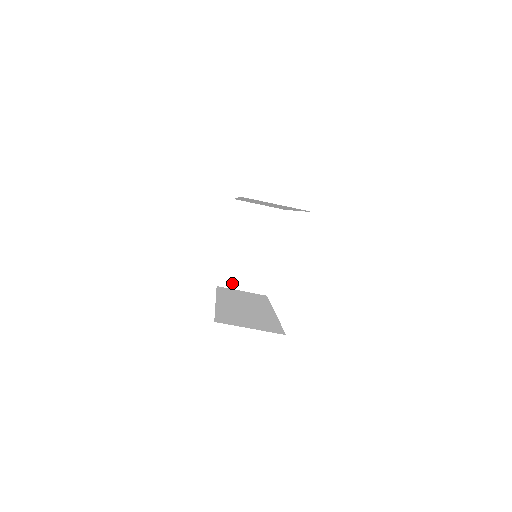
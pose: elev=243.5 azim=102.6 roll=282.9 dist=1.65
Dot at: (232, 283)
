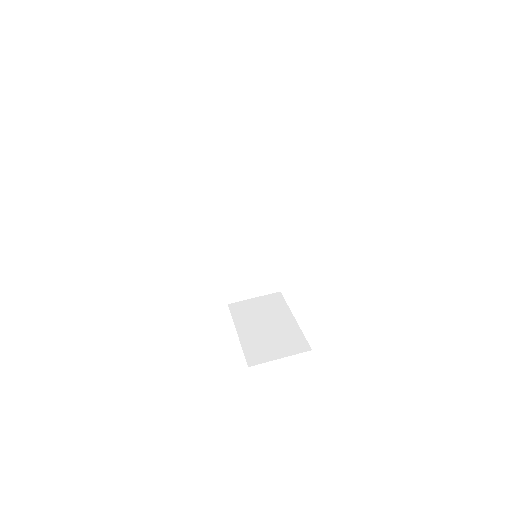
Dot at: (265, 357)
